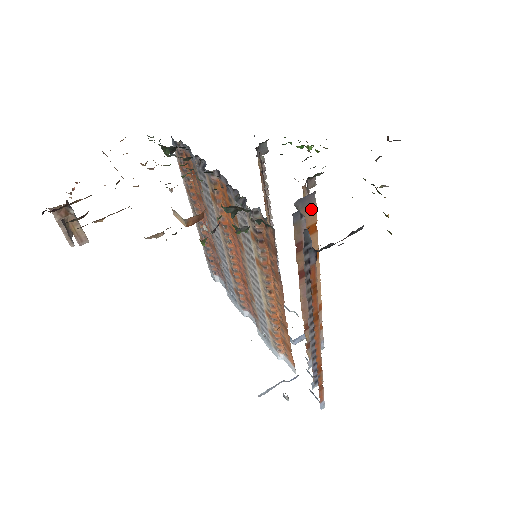
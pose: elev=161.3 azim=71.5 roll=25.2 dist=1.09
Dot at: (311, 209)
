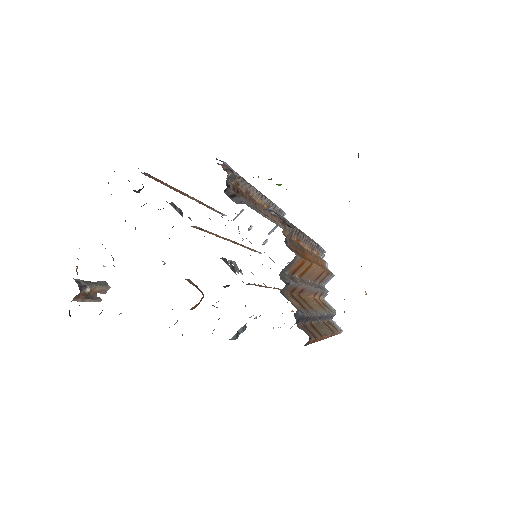
Dot at: (295, 262)
